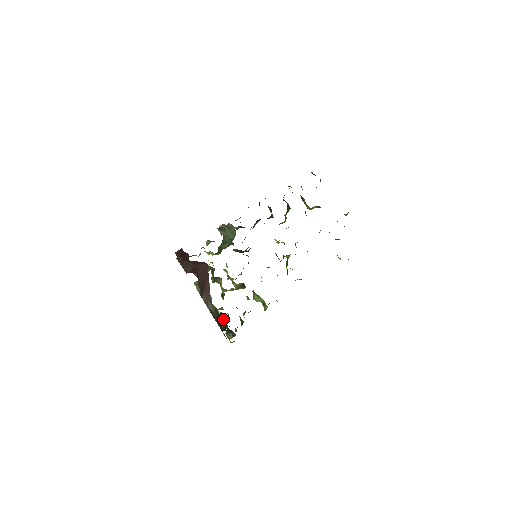
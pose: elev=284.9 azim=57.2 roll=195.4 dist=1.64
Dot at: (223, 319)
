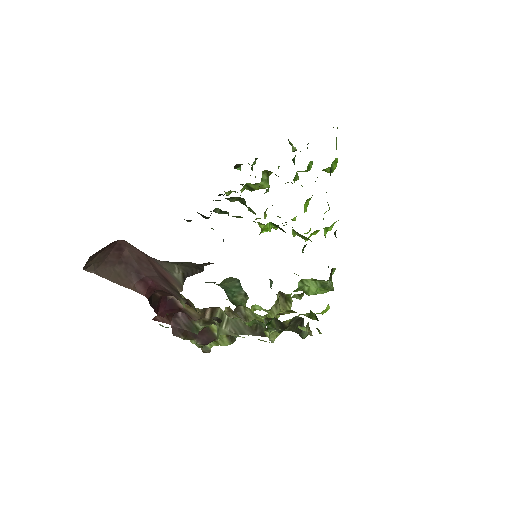
Dot at: occluded
